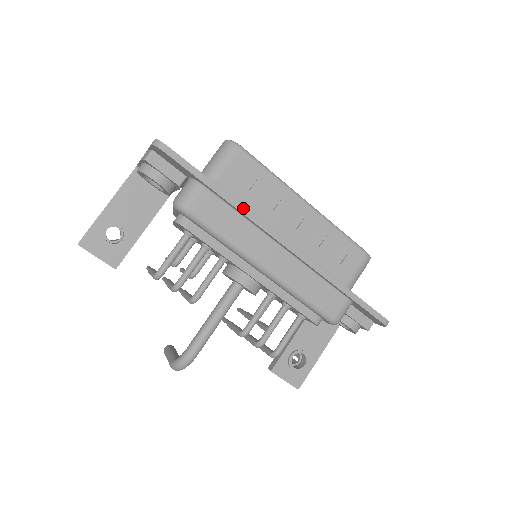
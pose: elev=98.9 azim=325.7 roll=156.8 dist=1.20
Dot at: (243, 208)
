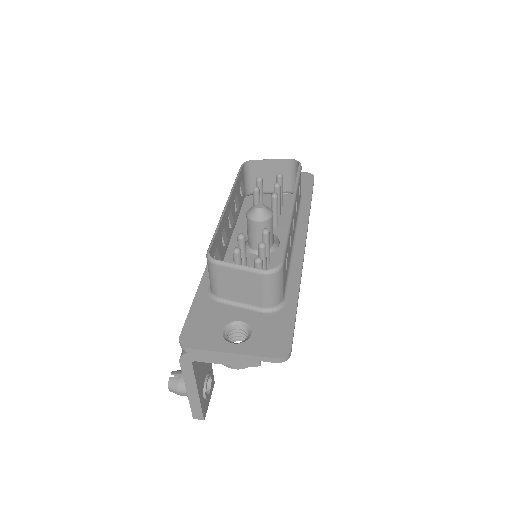
Dot at: occluded
